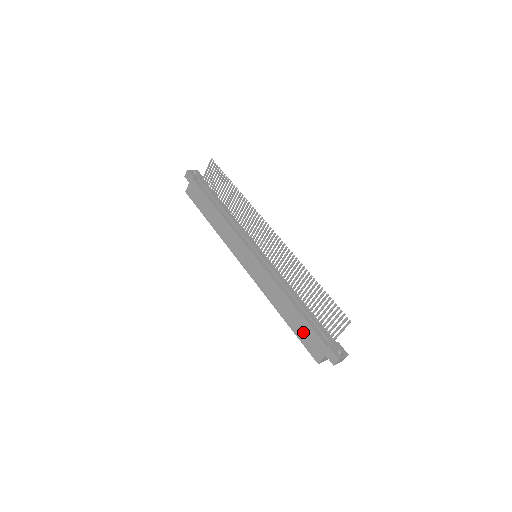
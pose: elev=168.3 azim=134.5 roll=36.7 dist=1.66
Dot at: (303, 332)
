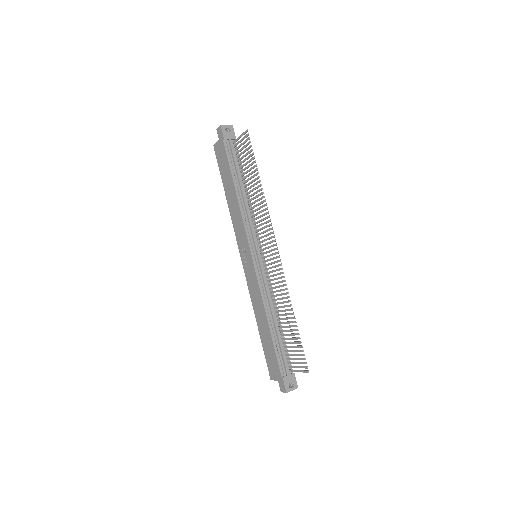
Dot at: (268, 350)
